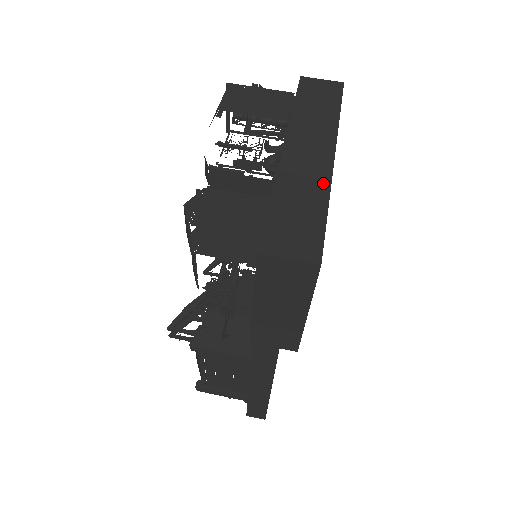
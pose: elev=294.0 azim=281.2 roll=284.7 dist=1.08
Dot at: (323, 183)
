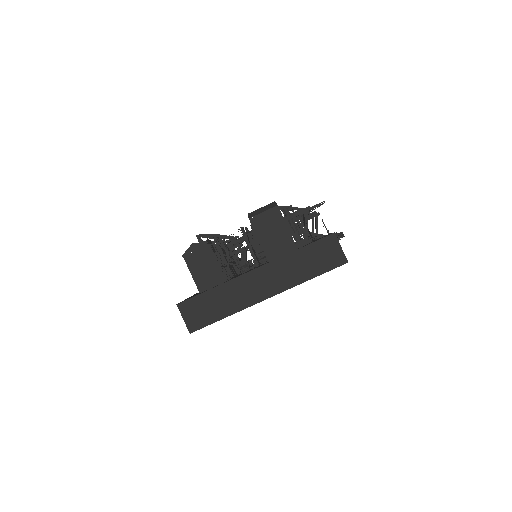
Dot at: (242, 305)
